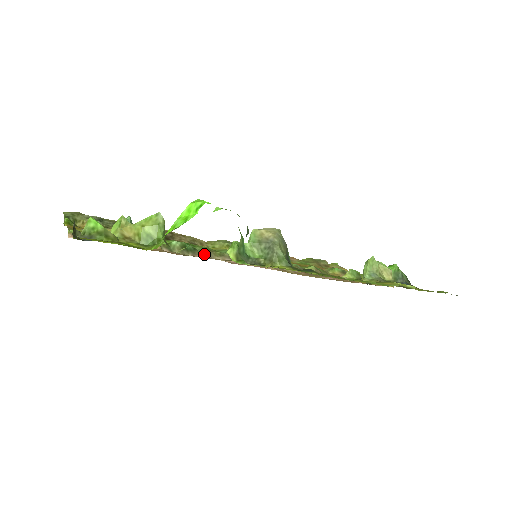
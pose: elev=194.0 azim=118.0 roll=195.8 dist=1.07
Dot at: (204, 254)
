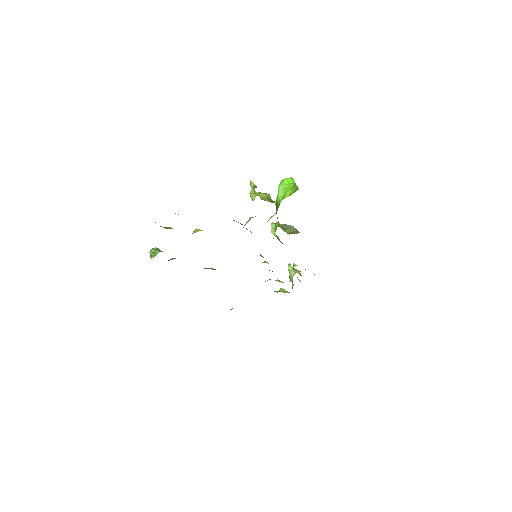
Dot at: occluded
